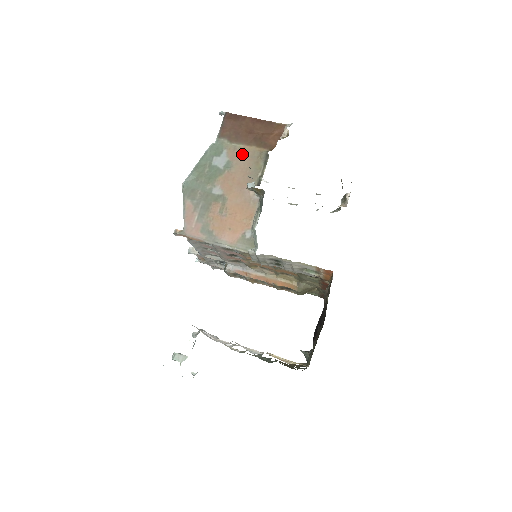
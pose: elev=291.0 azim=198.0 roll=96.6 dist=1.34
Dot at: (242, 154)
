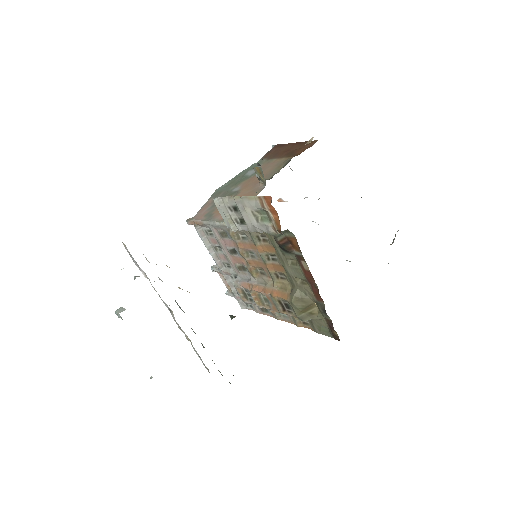
Dot at: (271, 164)
